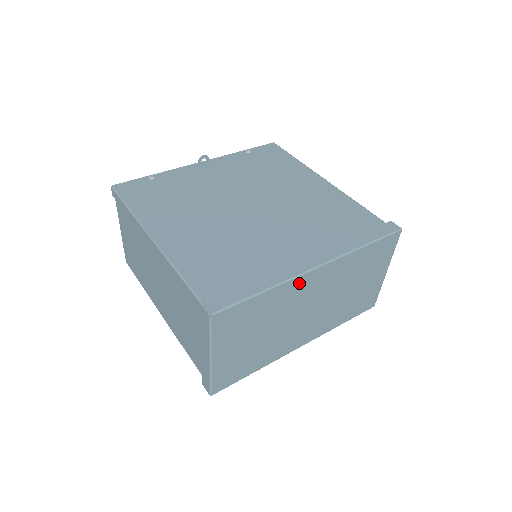
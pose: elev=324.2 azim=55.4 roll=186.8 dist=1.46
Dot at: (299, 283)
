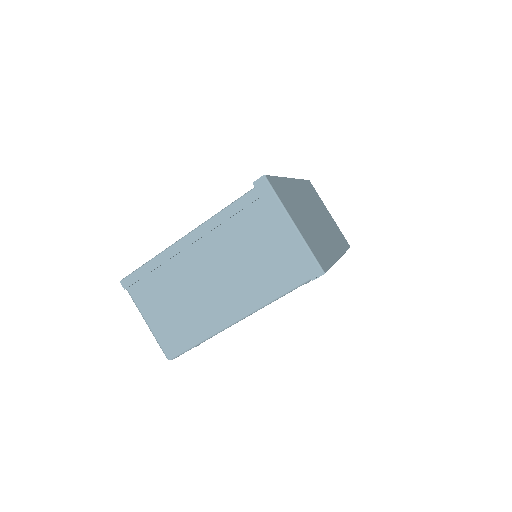
Dot at: (291, 185)
